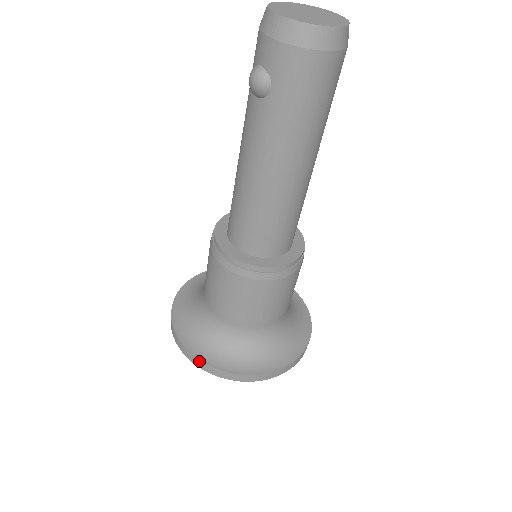
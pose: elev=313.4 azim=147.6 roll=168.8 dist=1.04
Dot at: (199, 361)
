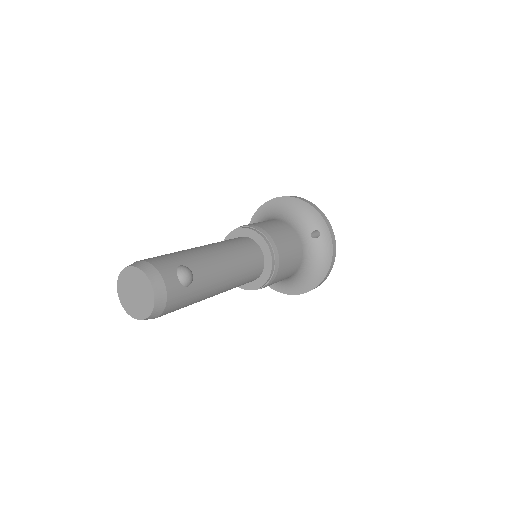
Dot at: occluded
